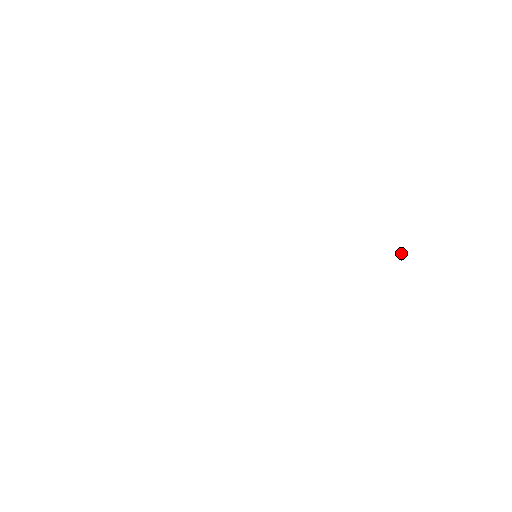
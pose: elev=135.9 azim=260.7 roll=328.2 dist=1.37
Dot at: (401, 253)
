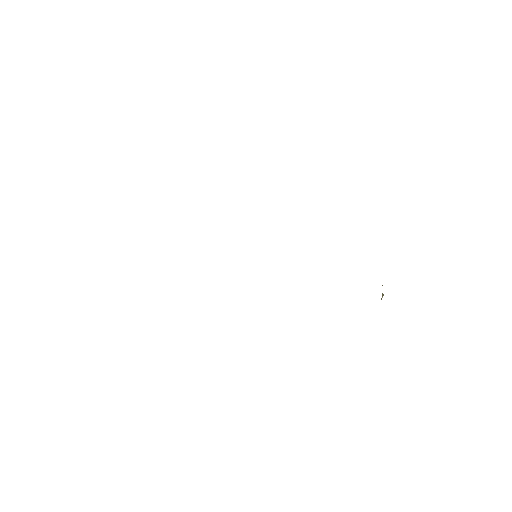
Dot at: (383, 294)
